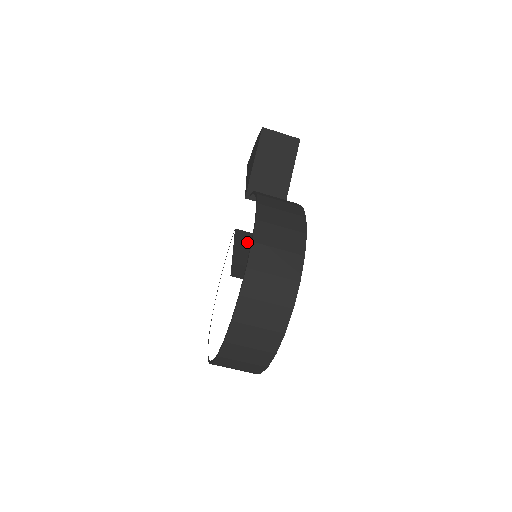
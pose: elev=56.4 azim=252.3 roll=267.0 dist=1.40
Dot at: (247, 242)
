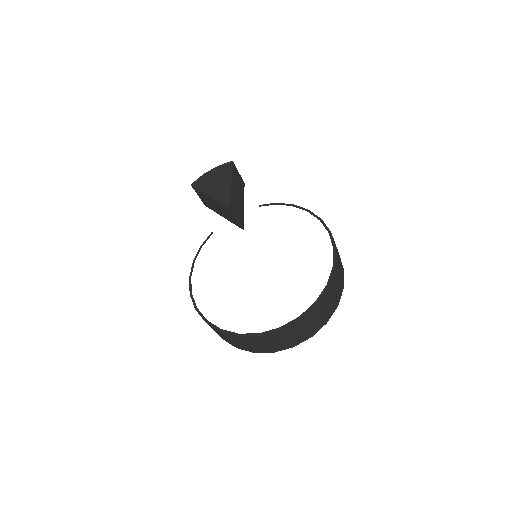
Dot at: occluded
